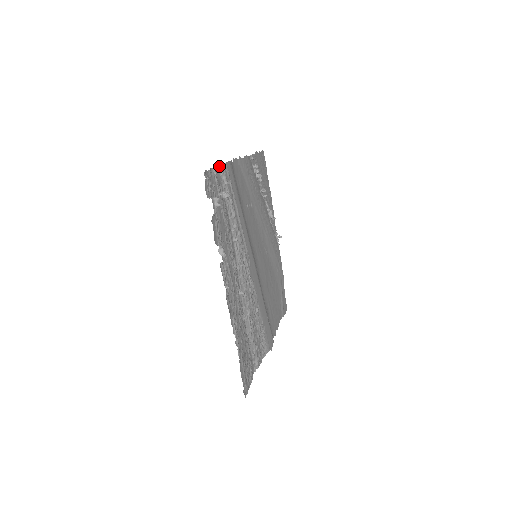
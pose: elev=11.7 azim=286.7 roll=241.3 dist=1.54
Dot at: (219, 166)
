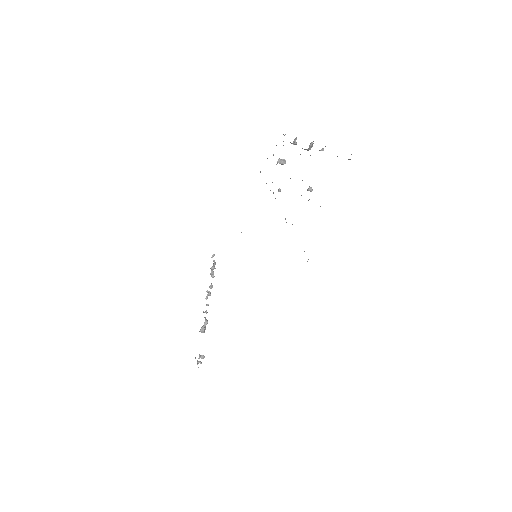
Dot at: occluded
